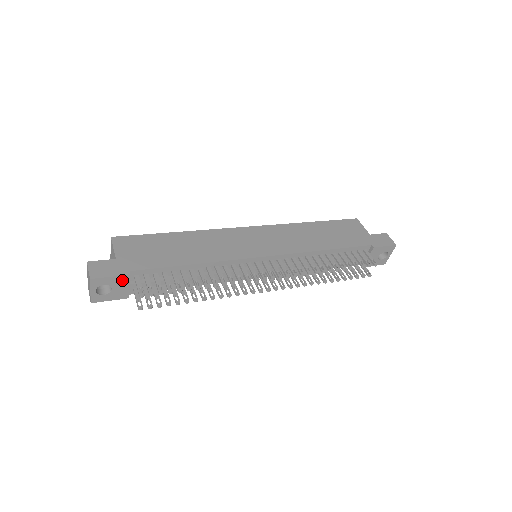
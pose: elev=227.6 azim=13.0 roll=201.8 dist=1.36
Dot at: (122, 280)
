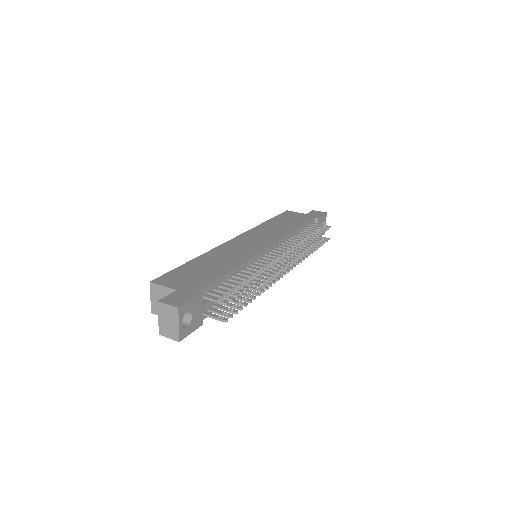
Dot at: (198, 302)
